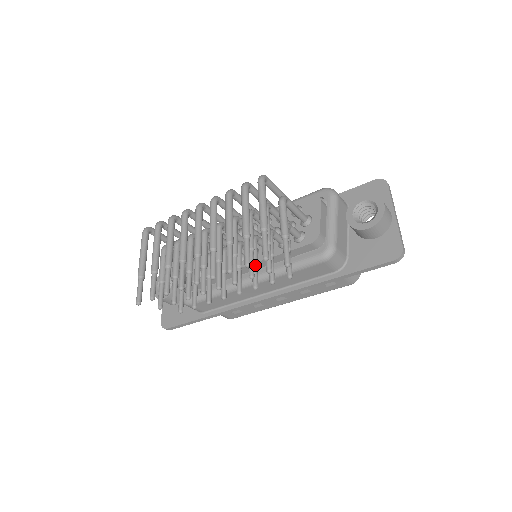
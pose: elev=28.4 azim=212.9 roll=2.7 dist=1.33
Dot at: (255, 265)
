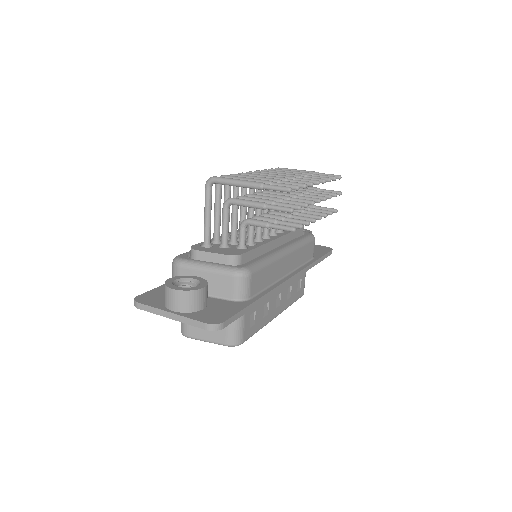
Dot at: (308, 211)
